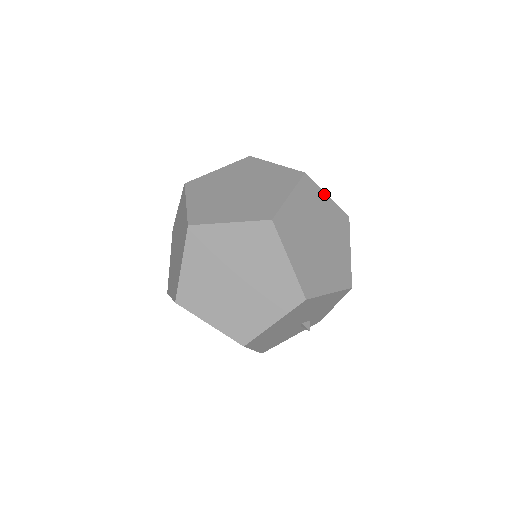
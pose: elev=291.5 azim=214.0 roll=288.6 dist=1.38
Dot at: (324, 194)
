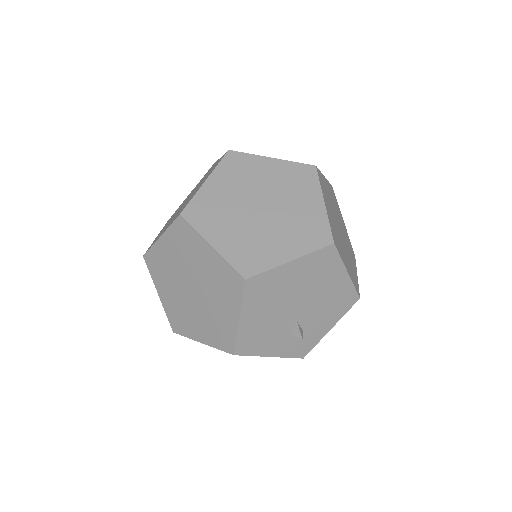
Dot at: (341, 216)
